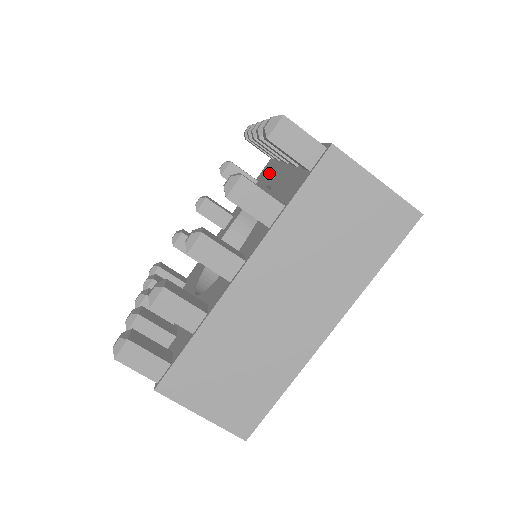
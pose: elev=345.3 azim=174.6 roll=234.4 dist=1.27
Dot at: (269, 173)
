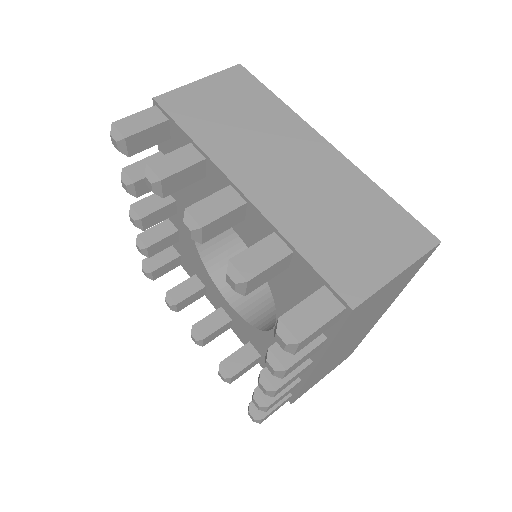
Dot at: (198, 183)
